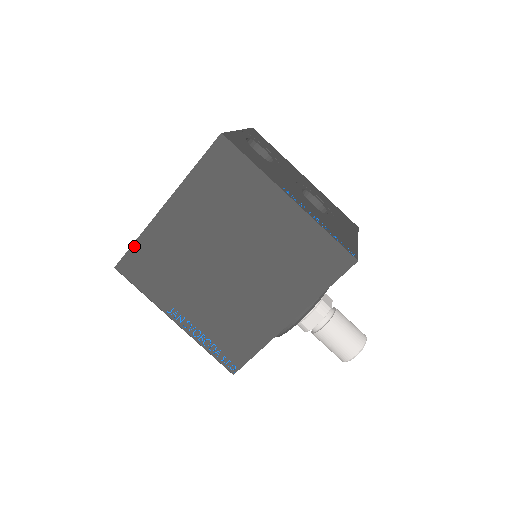
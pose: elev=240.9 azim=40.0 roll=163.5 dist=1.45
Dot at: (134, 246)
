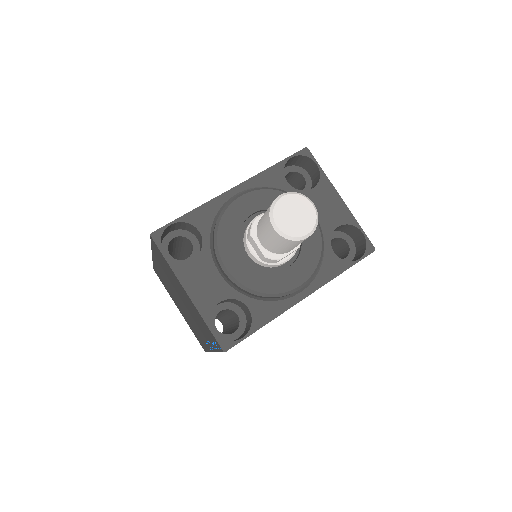
Dot at: occluded
